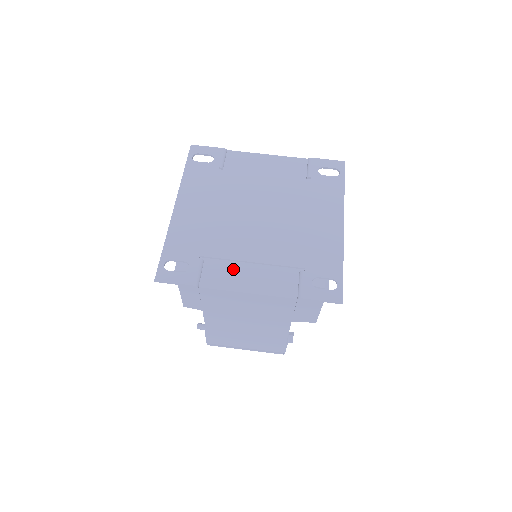
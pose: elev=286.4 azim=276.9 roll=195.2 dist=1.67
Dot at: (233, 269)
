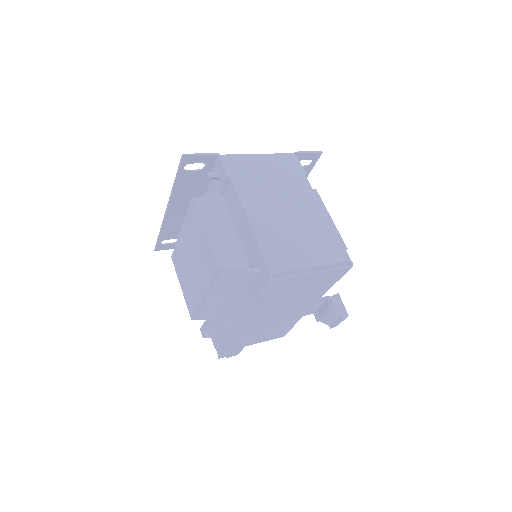
Dot at: occluded
